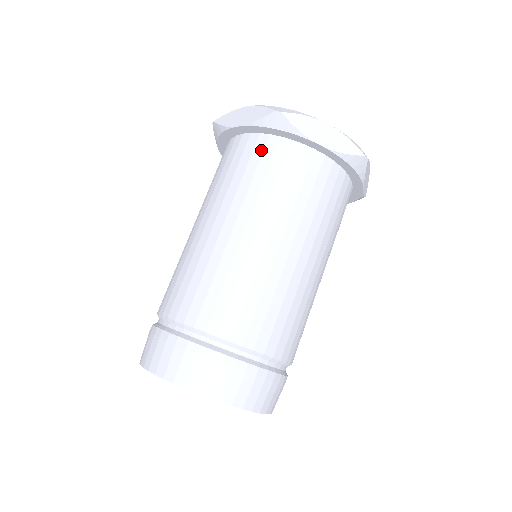
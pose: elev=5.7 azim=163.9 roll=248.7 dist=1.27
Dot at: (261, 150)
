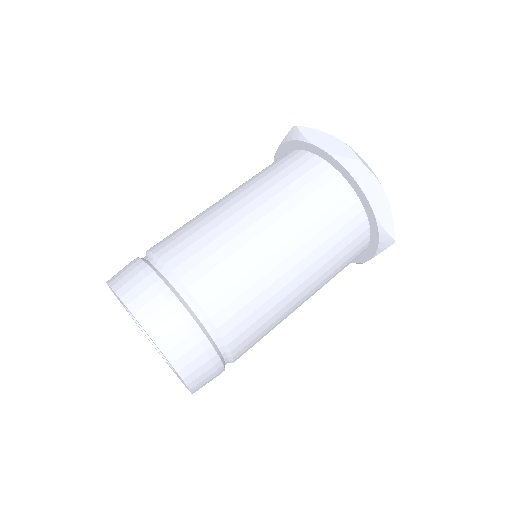
Dot at: (326, 180)
